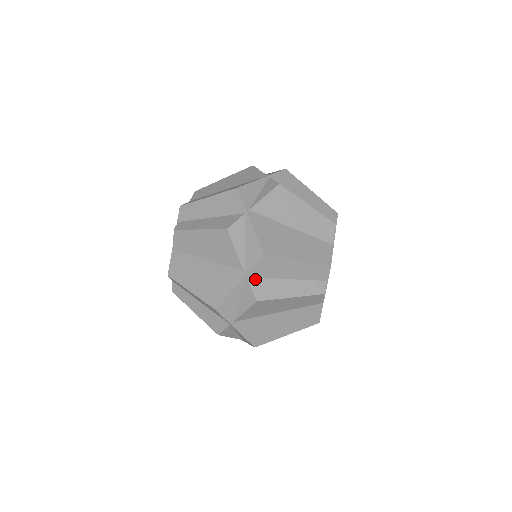
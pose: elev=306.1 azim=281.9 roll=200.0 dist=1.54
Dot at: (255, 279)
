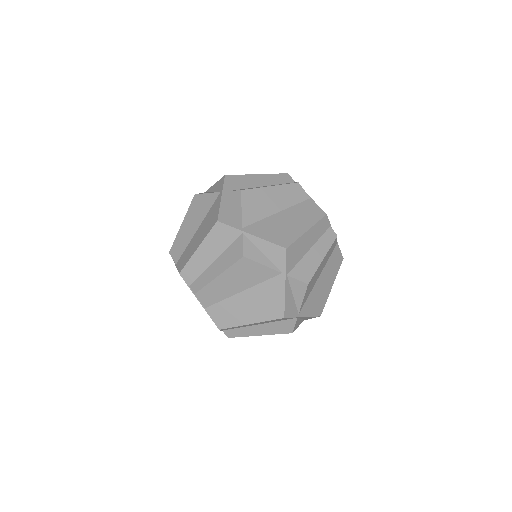
Dot at: occluded
